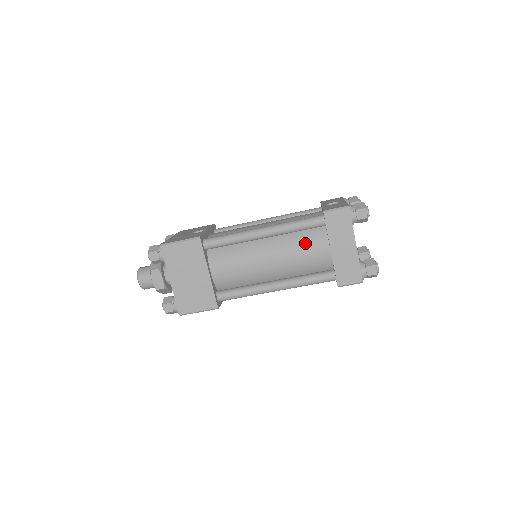
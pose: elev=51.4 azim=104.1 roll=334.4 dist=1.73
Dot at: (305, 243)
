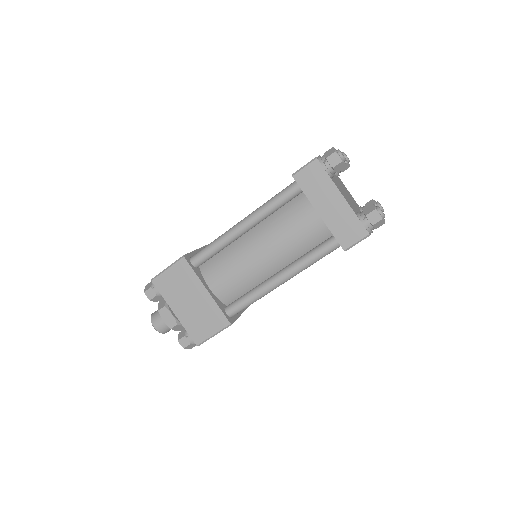
Dot at: (290, 218)
